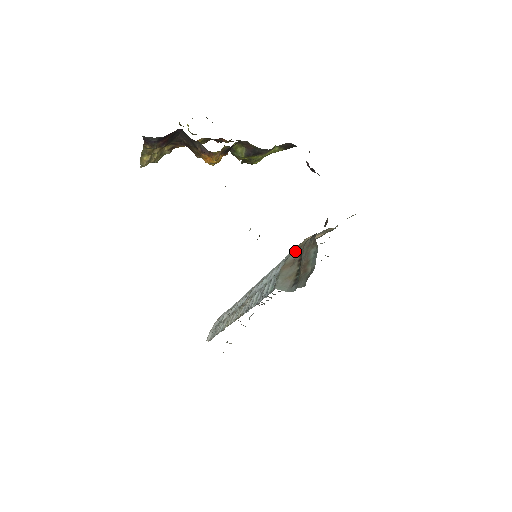
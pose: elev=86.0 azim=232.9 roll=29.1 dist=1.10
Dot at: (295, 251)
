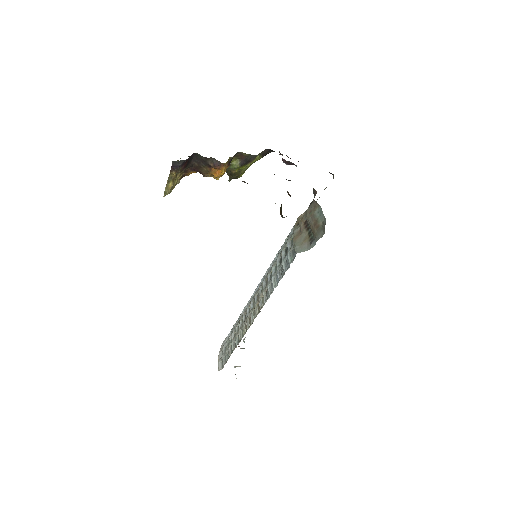
Dot at: (297, 226)
